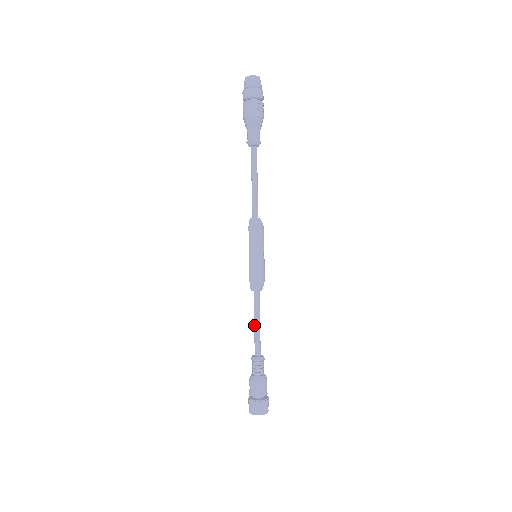
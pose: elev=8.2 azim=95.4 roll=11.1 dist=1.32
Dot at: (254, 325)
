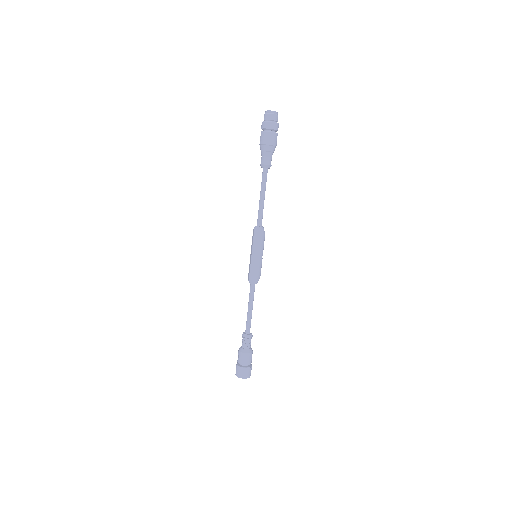
Dot at: (248, 310)
